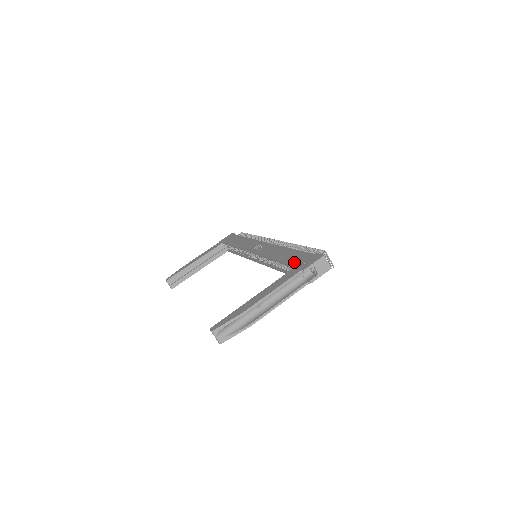
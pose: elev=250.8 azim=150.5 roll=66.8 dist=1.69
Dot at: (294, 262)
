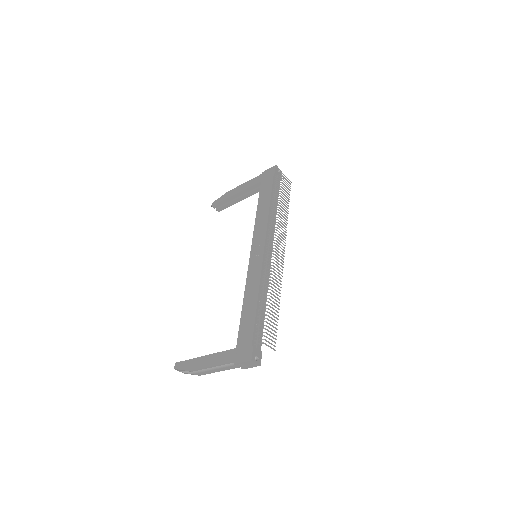
Dot at: (241, 337)
